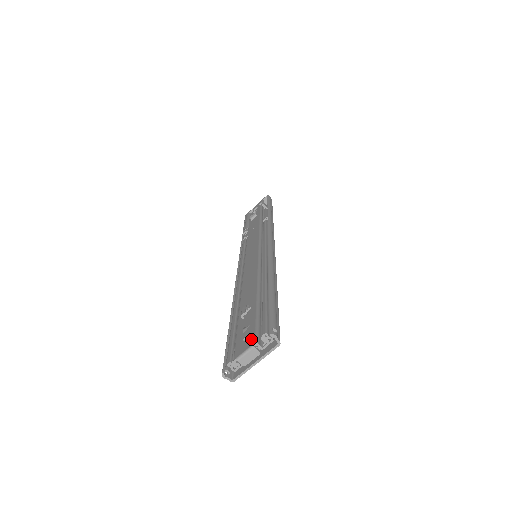
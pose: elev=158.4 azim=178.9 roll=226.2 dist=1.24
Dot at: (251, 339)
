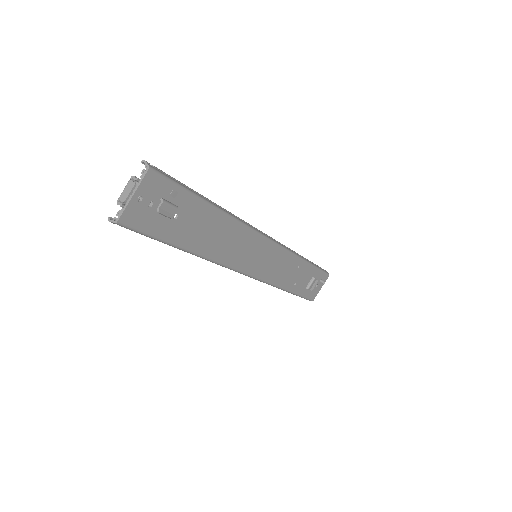
Dot at: occluded
